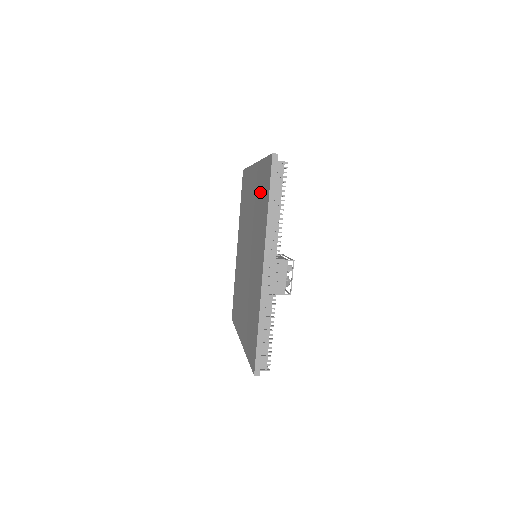
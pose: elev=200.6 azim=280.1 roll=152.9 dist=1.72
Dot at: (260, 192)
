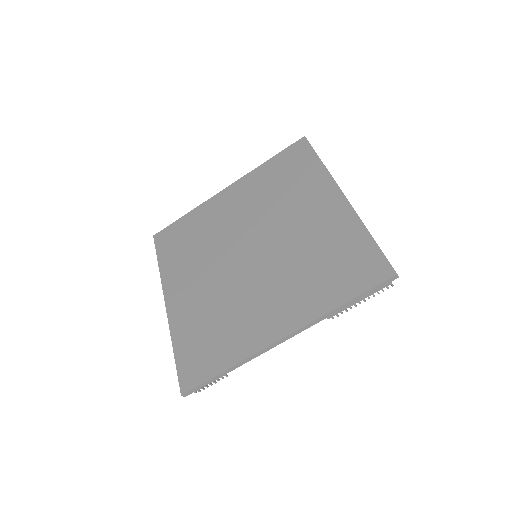
Dot at: (276, 178)
